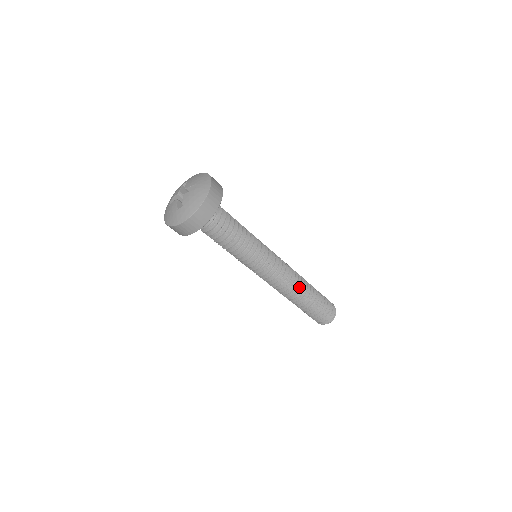
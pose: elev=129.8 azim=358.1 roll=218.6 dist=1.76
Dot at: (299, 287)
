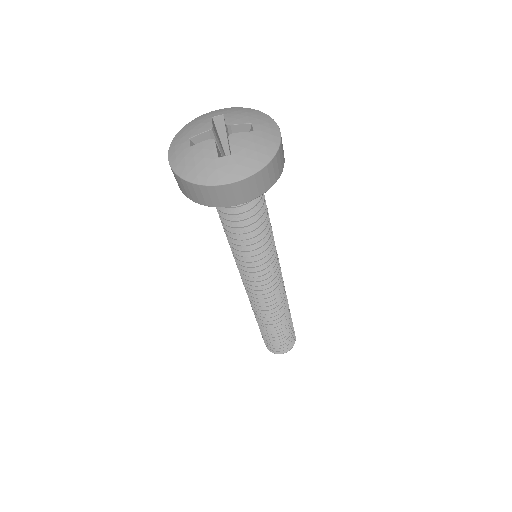
Dot at: (285, 306)
